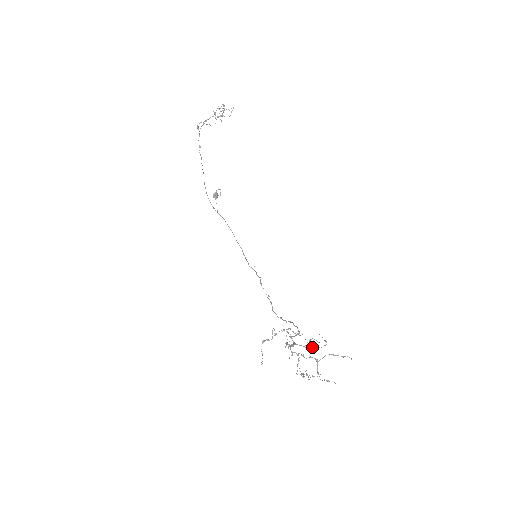
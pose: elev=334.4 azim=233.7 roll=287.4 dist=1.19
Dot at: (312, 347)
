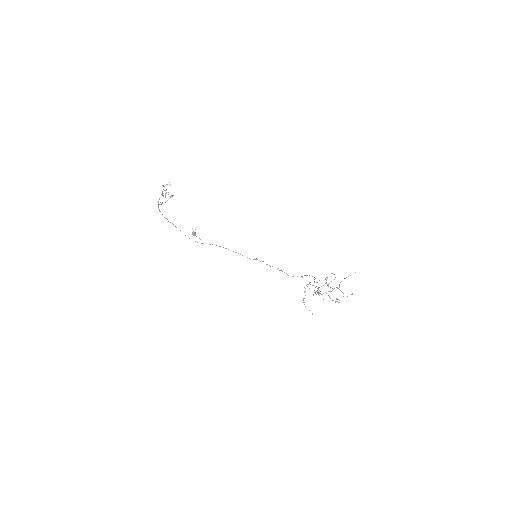
Dot at: occluded
